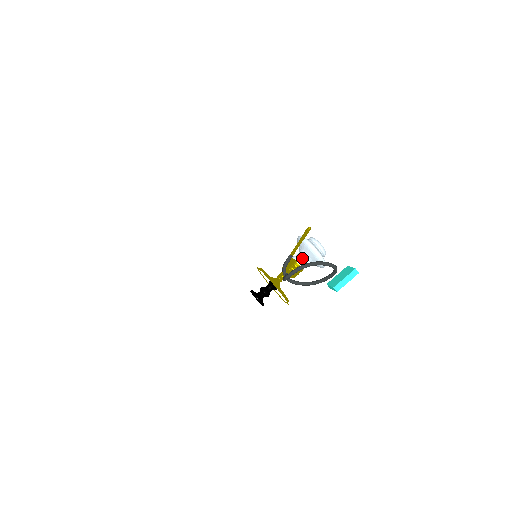
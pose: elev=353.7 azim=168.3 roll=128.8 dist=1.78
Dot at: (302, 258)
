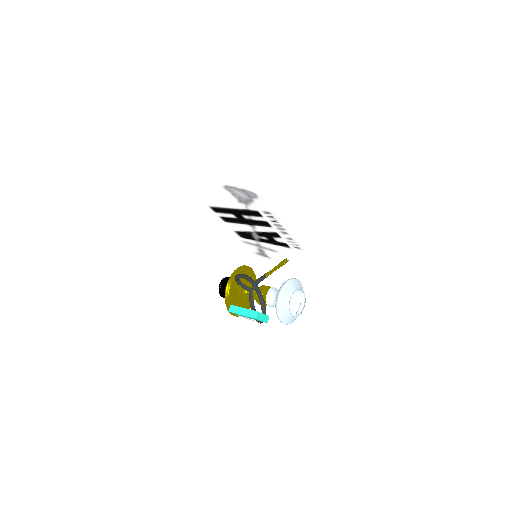
Dot at: (276, 293)
